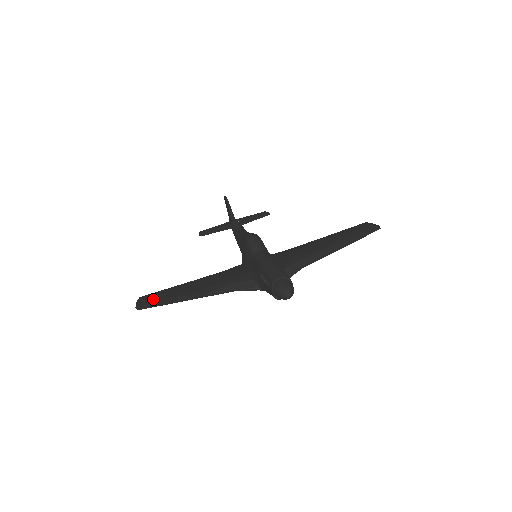
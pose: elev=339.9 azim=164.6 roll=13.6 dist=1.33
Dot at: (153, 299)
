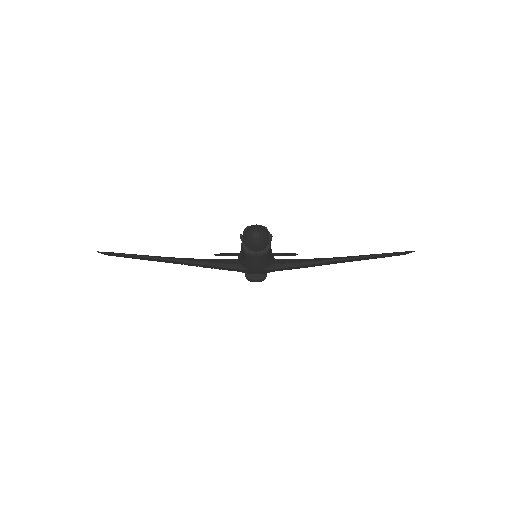
Dot at: occluded
